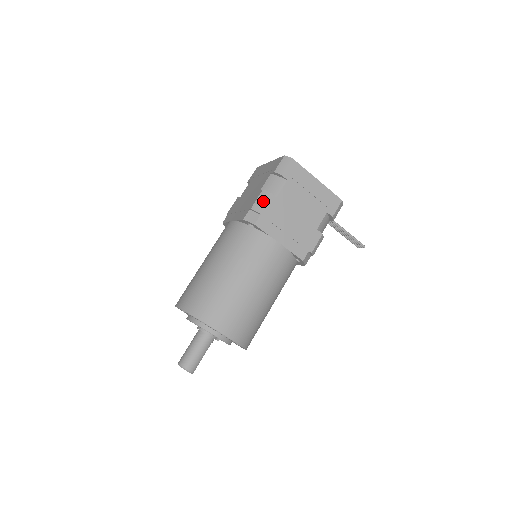
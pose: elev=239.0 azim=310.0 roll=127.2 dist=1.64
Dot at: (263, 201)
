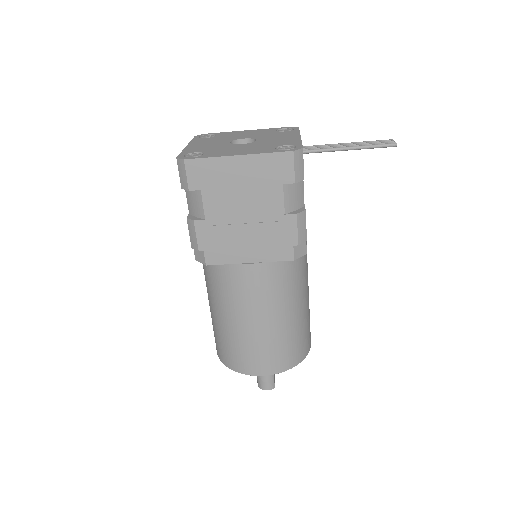
Dot at: (194, 235)
